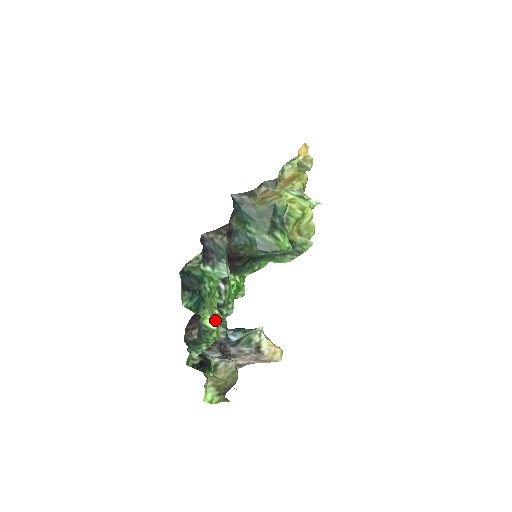
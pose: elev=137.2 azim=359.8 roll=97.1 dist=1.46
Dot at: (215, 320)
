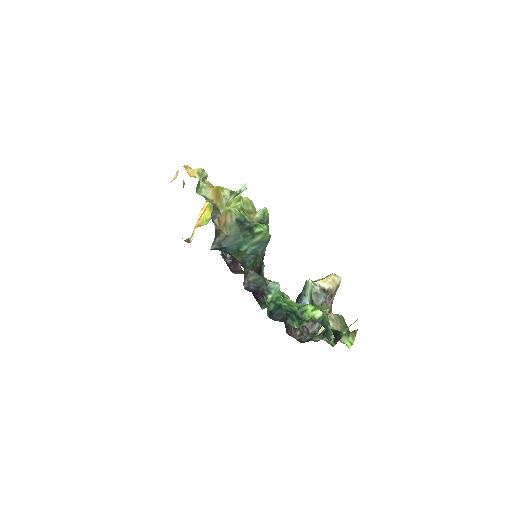
Dot at: (330, 308)
